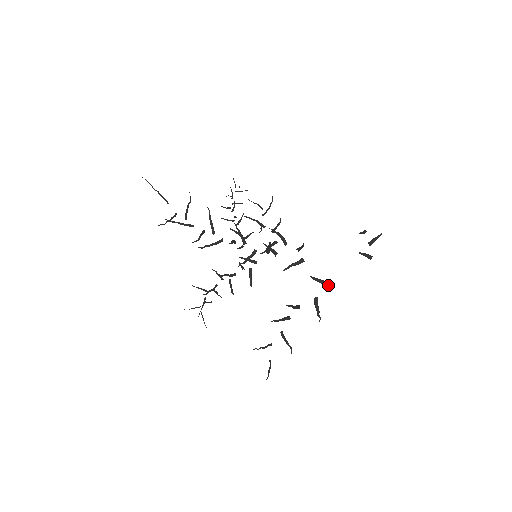
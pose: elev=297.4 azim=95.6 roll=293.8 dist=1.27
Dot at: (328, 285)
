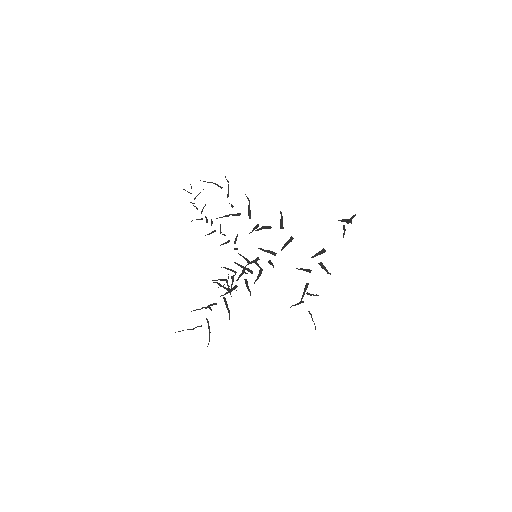
Dot at: (325, 251)
